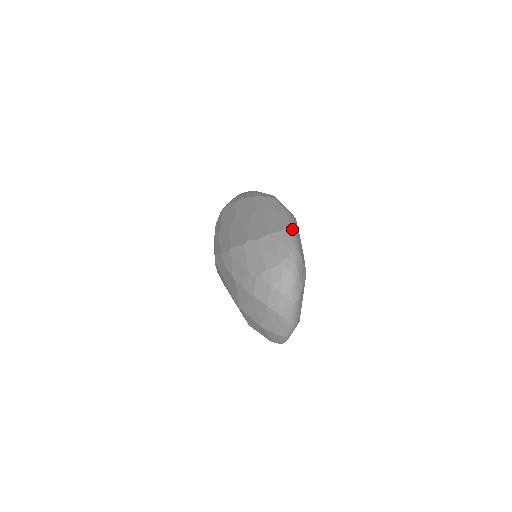
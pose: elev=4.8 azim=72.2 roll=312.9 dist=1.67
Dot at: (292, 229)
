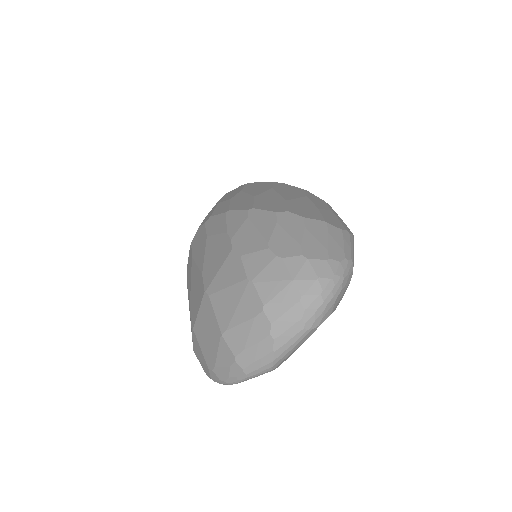
Dot at: (353, 239)
